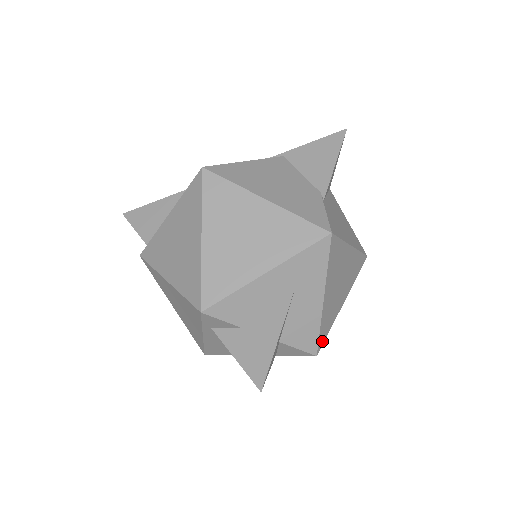
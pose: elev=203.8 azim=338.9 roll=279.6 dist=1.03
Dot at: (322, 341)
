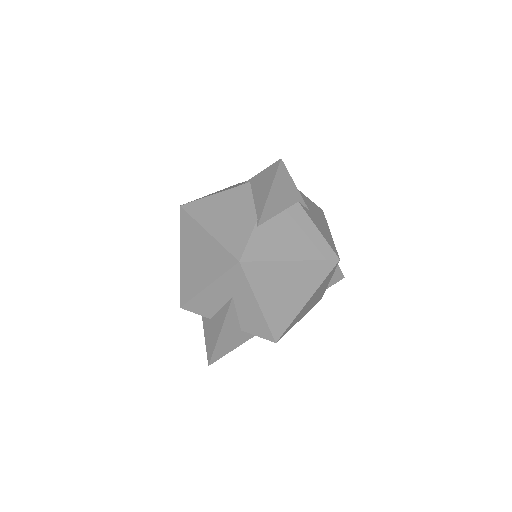
Dot at: (280, 332)
